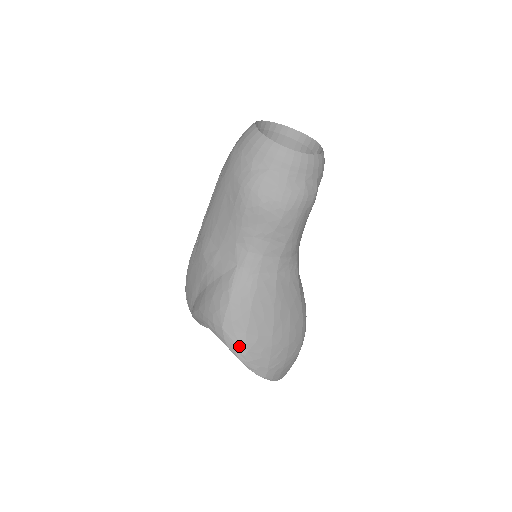
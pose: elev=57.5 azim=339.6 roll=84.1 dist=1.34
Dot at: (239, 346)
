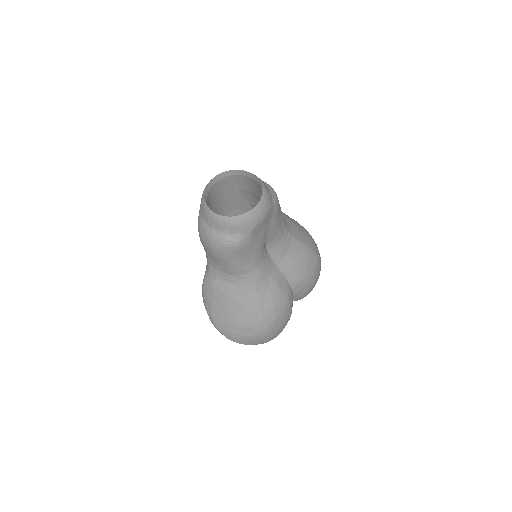
Dot at: (210, 316)
